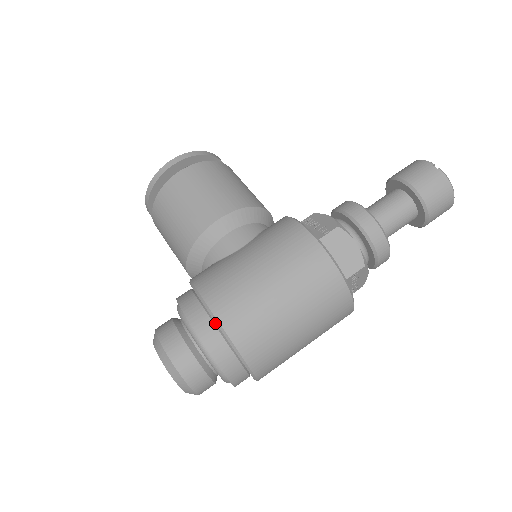
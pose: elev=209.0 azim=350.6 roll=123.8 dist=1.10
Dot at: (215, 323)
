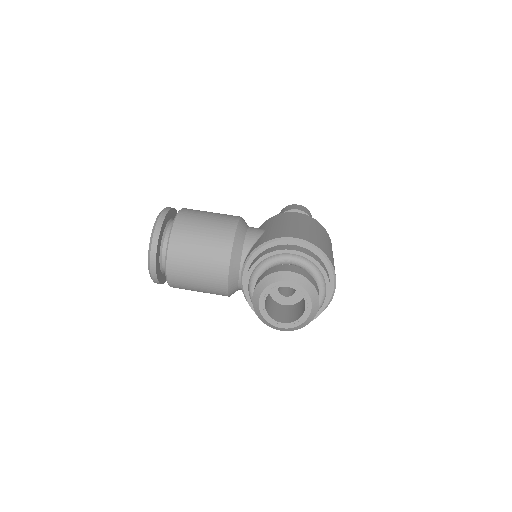
Dot at: (303, 248)
